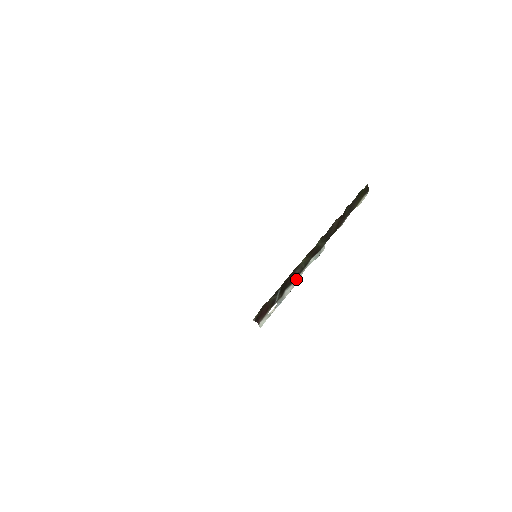
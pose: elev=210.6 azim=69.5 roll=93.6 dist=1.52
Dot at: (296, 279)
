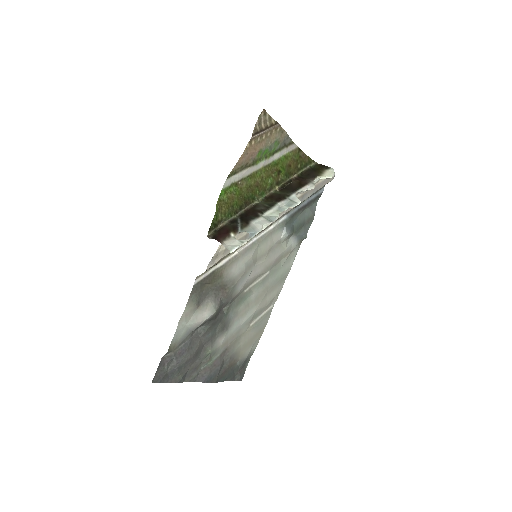
Dot at: (268, 218)
